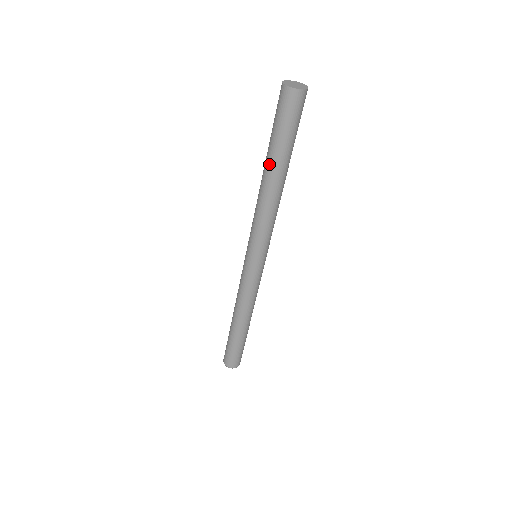
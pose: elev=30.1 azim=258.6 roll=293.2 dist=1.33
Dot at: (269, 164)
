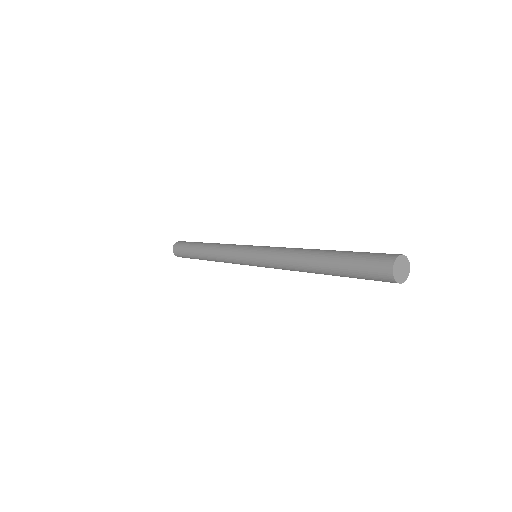
Dot at: (325, 271)
